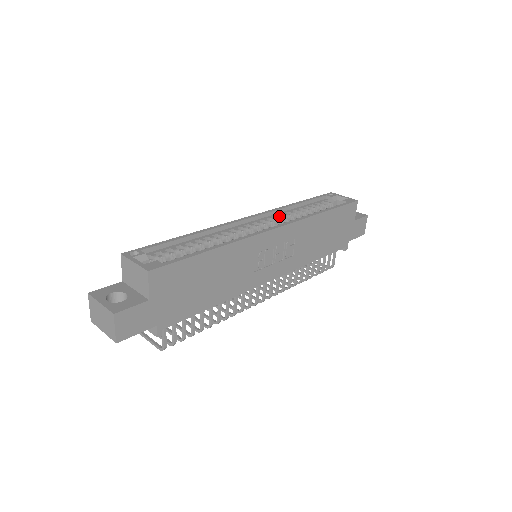
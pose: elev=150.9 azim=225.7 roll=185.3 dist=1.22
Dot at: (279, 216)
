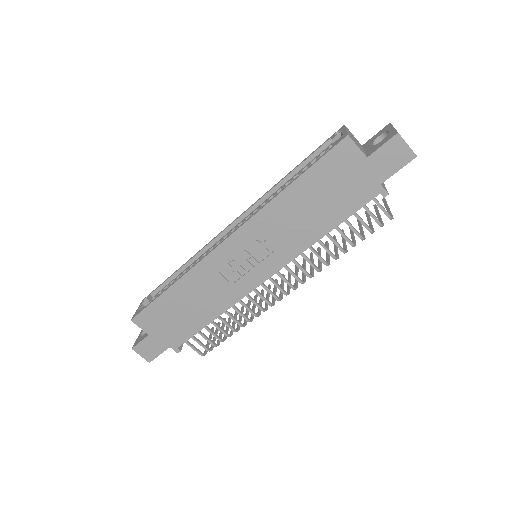
Dot at: (257, 209)
